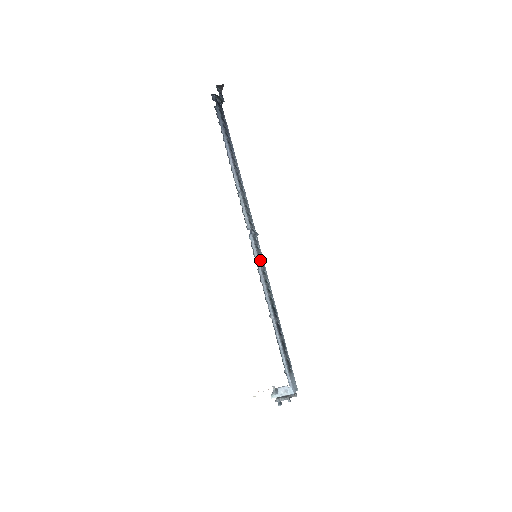
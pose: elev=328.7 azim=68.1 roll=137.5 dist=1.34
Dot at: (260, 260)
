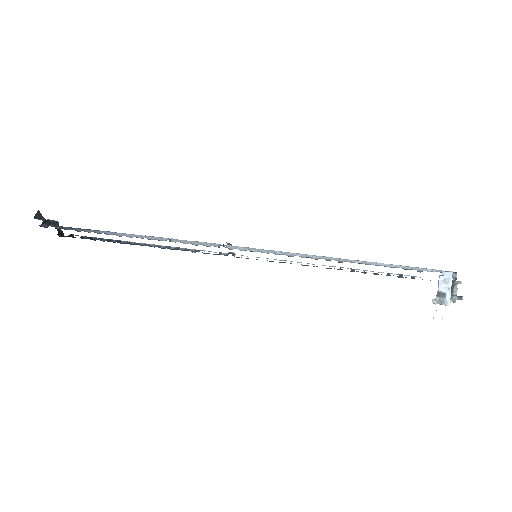
Dot at: (263, 250)
